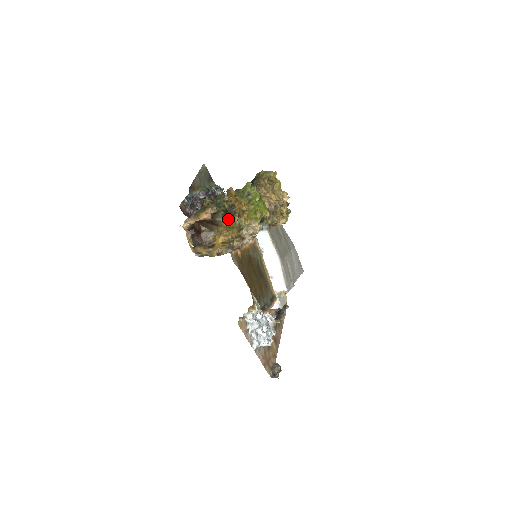
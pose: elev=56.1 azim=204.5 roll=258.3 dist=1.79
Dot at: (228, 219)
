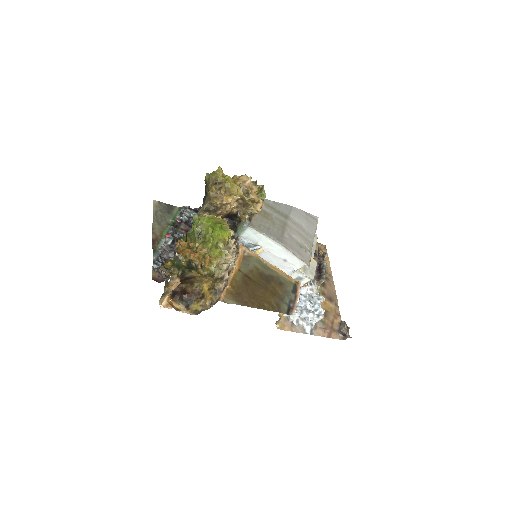
Dot at: (196, 272)
